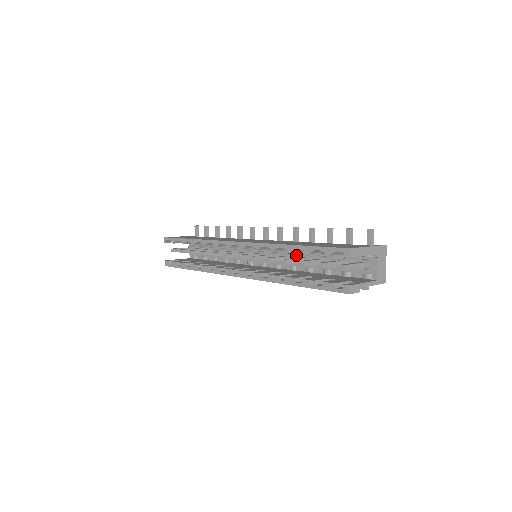
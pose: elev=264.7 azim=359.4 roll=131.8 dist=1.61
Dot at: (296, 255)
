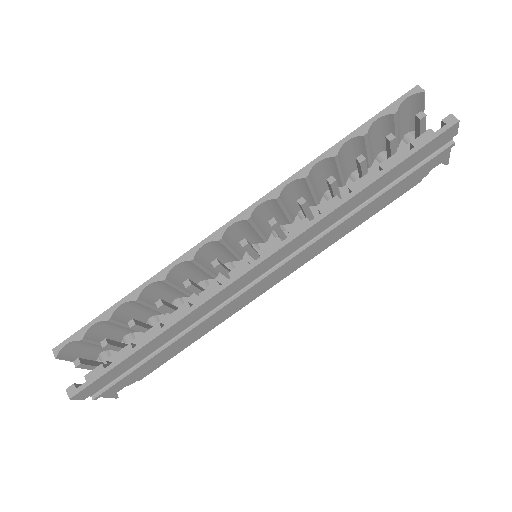
Dot at: (317, 214)
